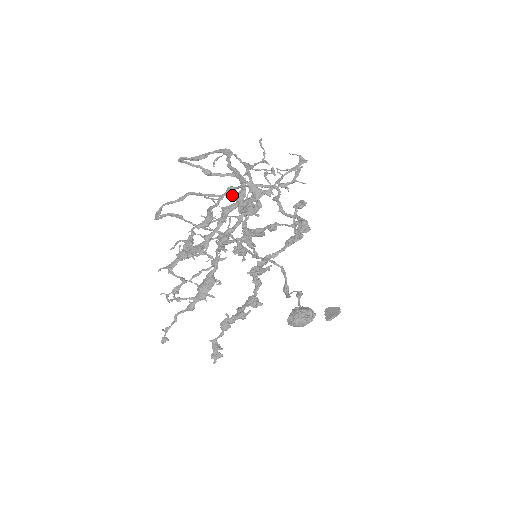
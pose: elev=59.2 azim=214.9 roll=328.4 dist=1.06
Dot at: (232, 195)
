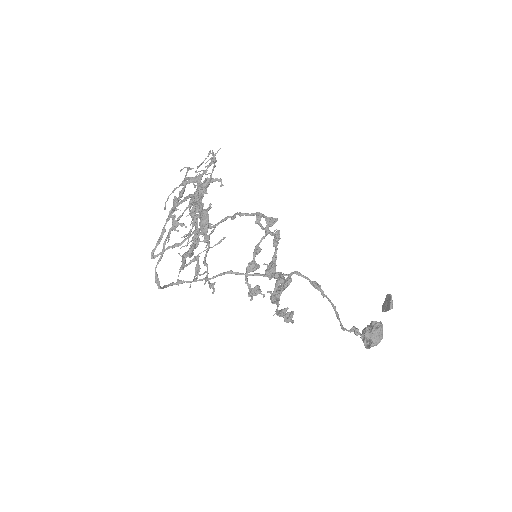
Dot at: (189, 204)
